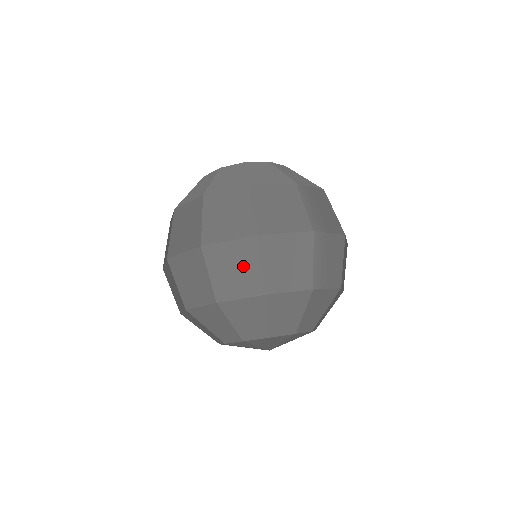
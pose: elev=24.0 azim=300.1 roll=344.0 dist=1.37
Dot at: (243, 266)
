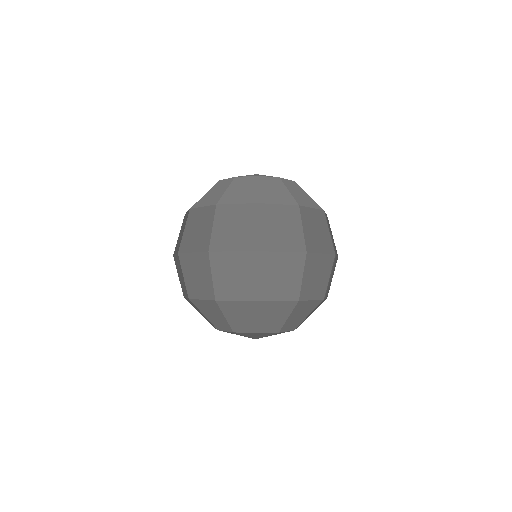
Dot at: (288, 275)
